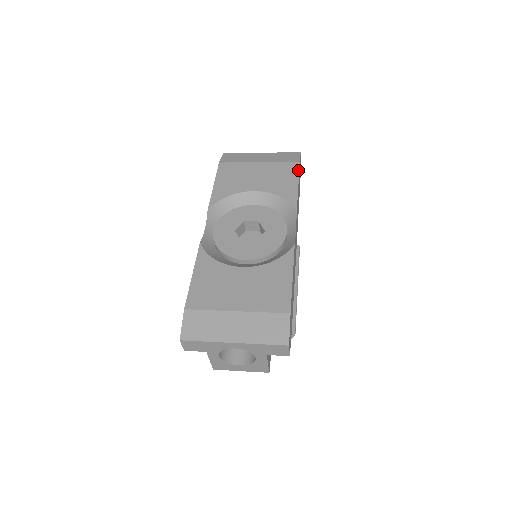
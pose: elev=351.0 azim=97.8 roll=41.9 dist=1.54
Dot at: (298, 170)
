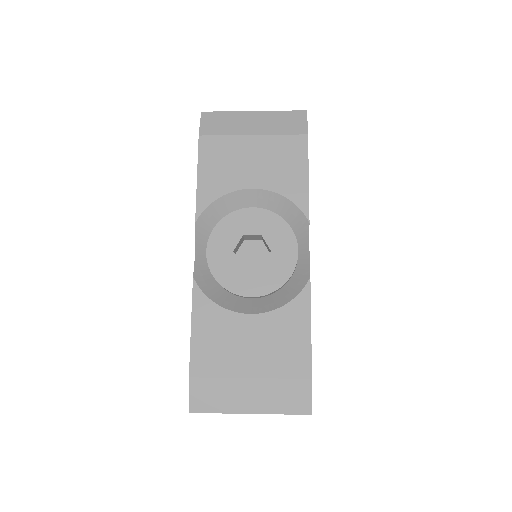
Dot at: (307, 150)
